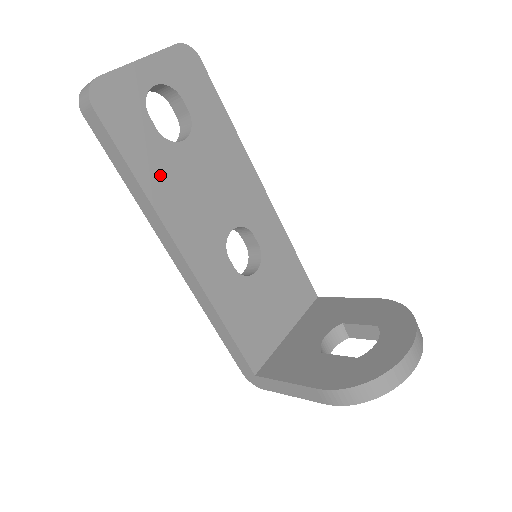
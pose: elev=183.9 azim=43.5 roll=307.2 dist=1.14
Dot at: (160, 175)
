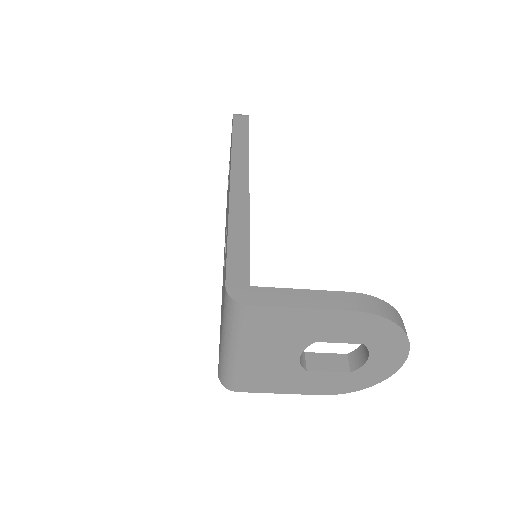
Dot at: occluded
